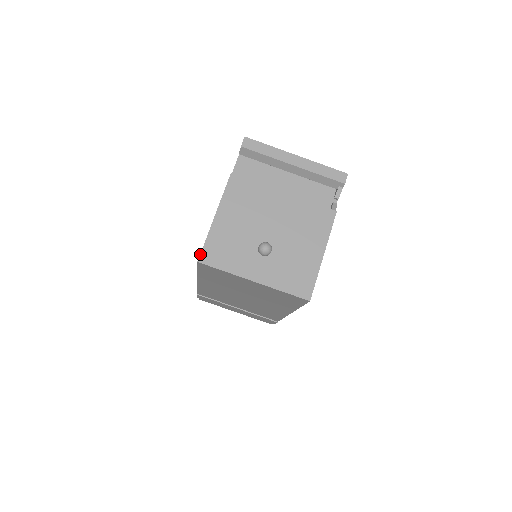
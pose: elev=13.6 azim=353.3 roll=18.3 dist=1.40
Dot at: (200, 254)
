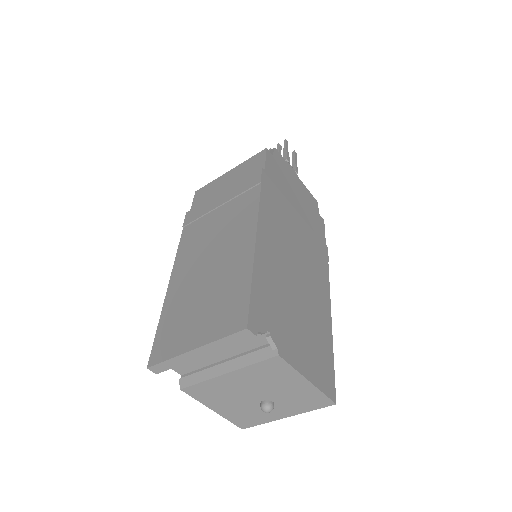
Dot at: occluded
